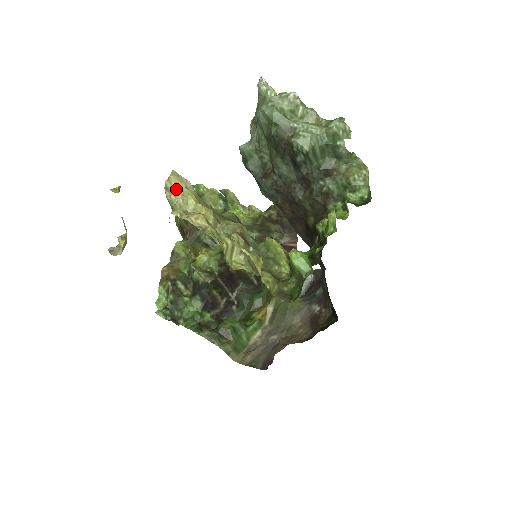
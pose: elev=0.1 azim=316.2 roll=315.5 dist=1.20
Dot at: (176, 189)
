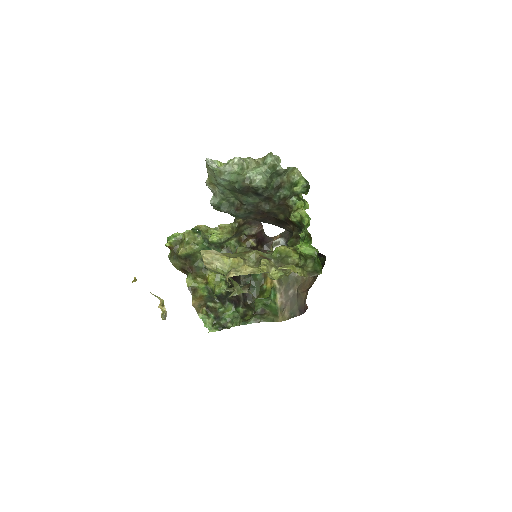
Dot at: (212, 260)
